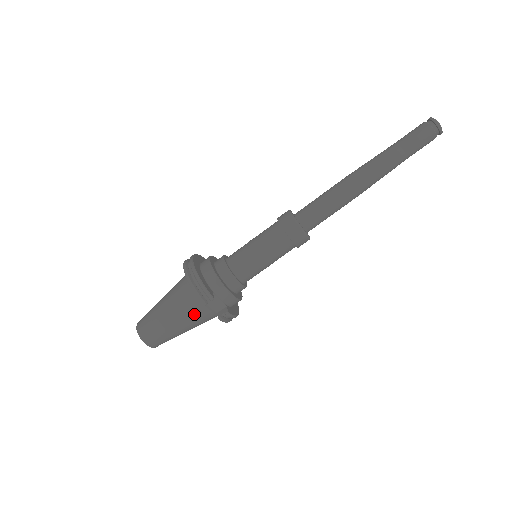
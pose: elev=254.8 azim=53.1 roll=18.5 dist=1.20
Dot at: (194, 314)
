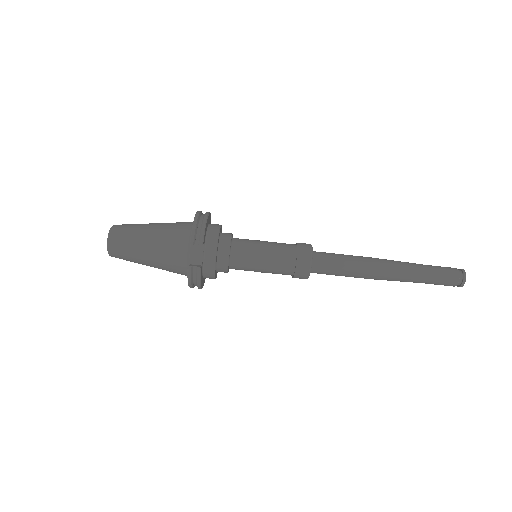
Dot at: (172, 248)
